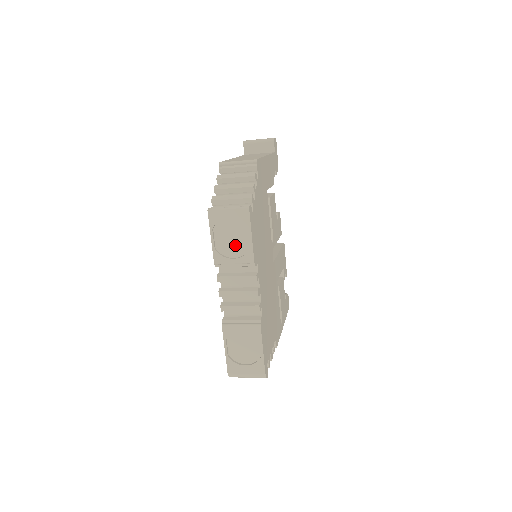
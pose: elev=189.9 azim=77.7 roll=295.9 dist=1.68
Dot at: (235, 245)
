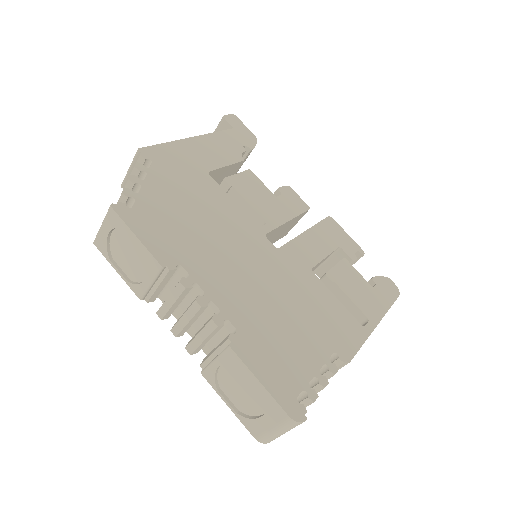
Dot at: (138, 261)
